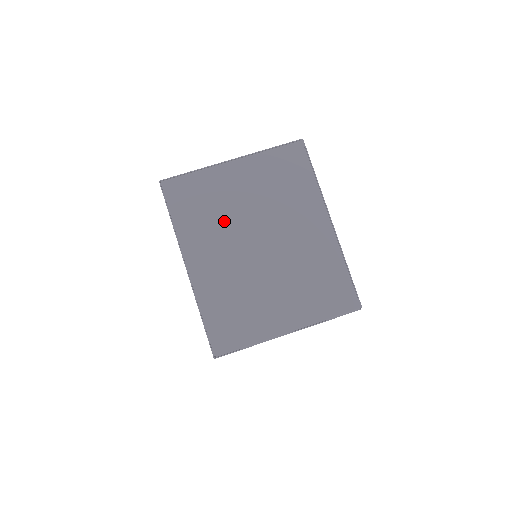
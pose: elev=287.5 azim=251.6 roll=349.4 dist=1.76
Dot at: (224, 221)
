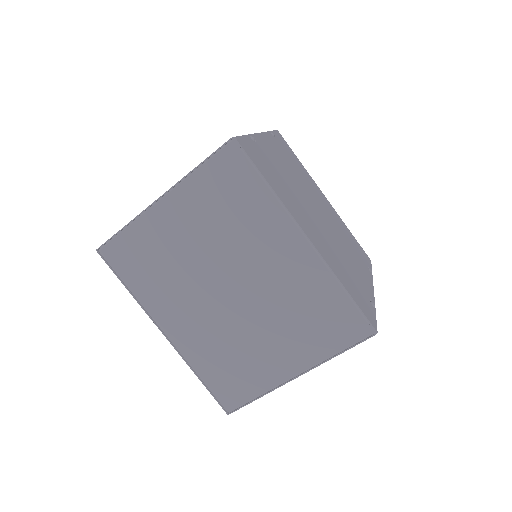
Dot at: (181, 275)
